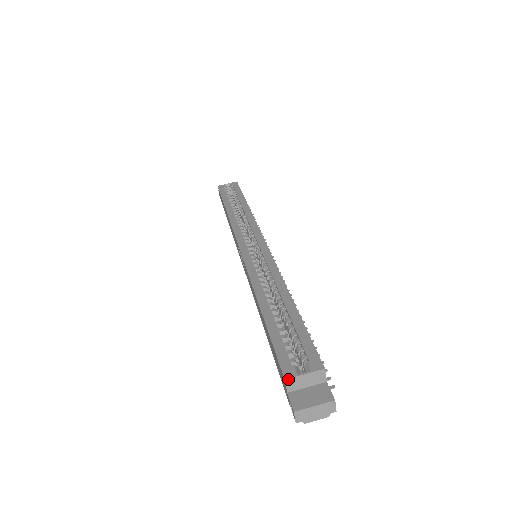
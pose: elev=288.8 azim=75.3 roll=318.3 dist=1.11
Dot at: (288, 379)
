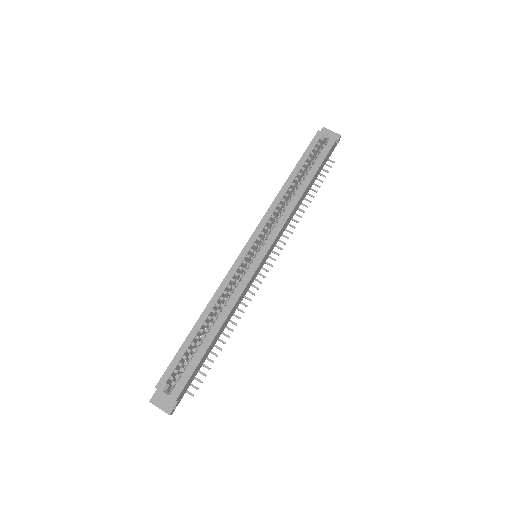
Dot at: occluded
